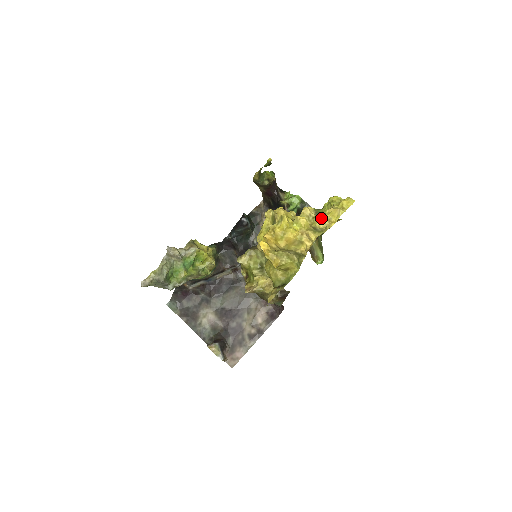
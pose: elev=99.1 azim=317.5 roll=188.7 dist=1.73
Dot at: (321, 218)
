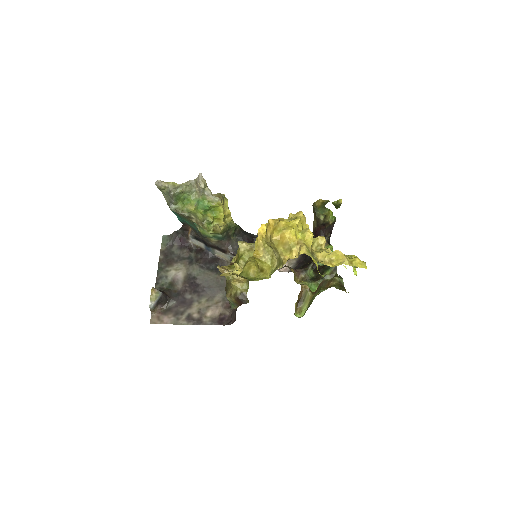
Dot at: (326, 252)
